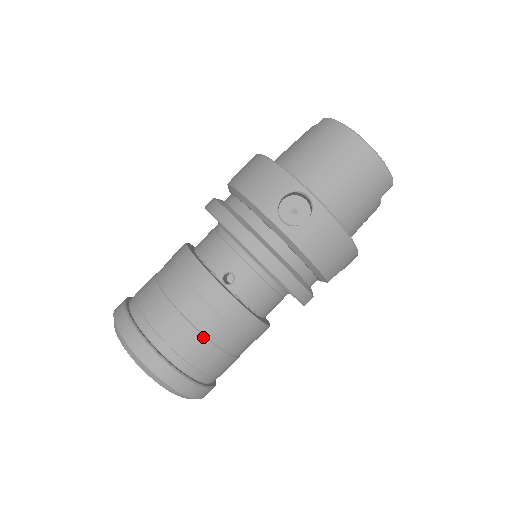
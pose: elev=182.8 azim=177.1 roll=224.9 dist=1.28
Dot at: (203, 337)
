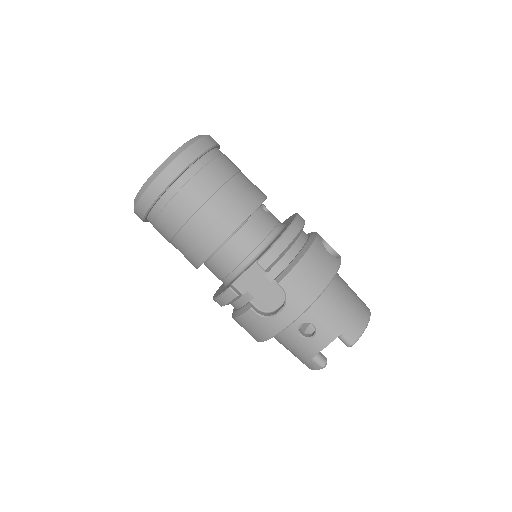
Dot at: (232, 176)
